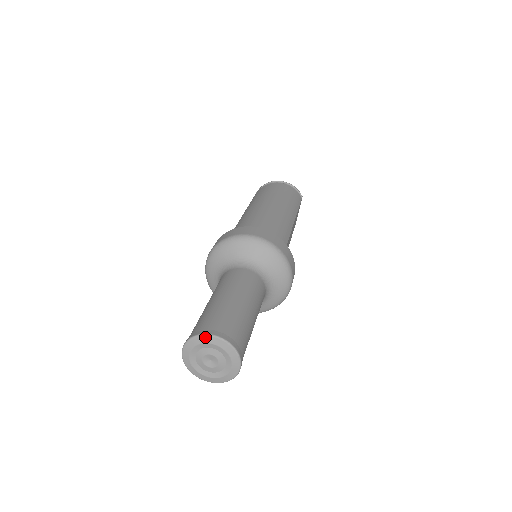
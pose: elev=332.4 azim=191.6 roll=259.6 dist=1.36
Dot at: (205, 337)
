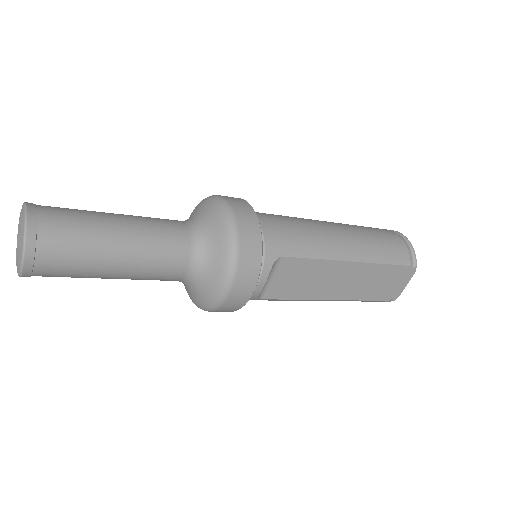
Dot at: (23, 206)
